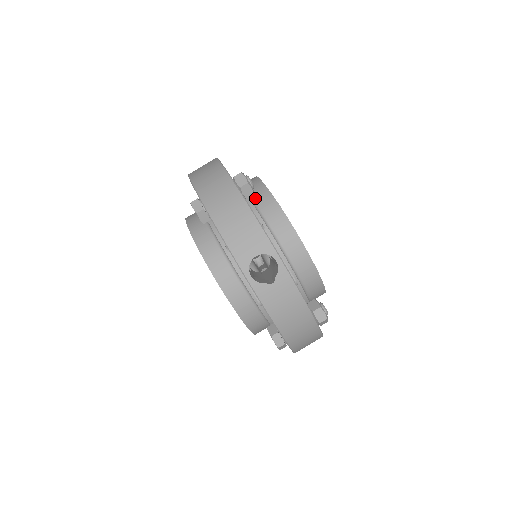
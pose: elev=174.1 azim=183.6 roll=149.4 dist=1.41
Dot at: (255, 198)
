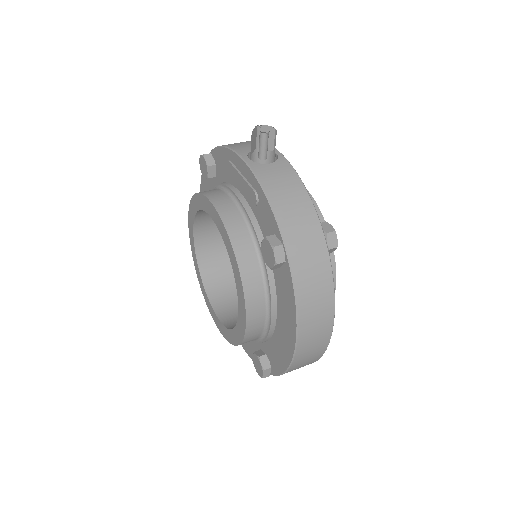
Dot at: occluded
